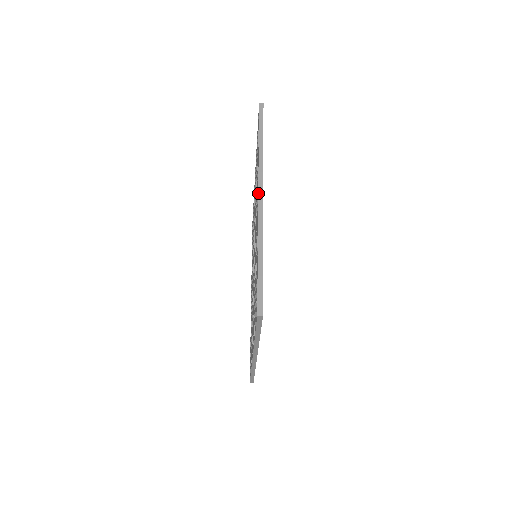
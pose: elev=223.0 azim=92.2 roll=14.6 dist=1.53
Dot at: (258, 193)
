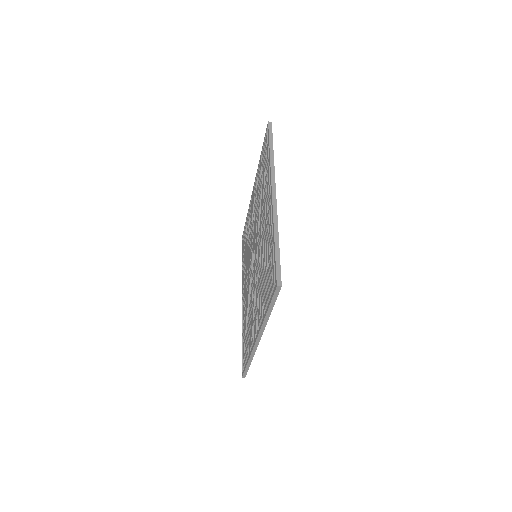
Dot at: (272, 190)
